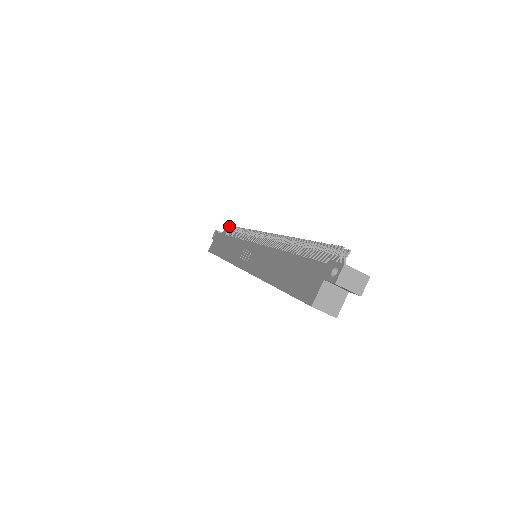
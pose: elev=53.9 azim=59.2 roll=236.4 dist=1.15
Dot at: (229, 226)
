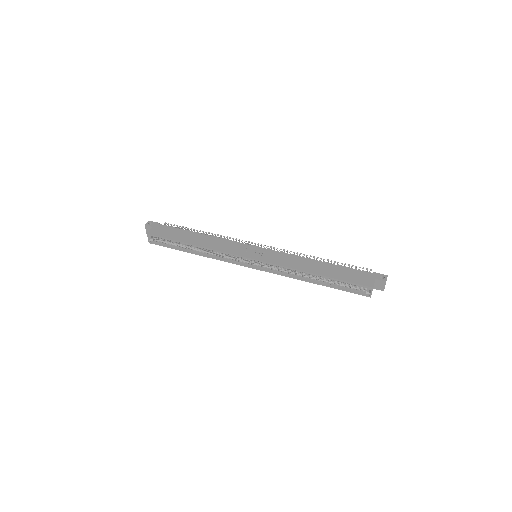
Dot at: occluded
